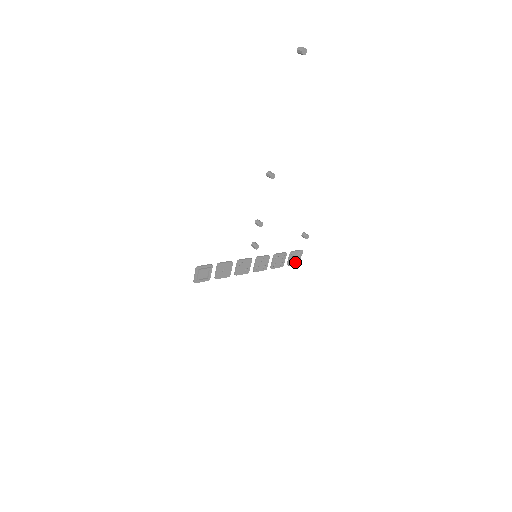
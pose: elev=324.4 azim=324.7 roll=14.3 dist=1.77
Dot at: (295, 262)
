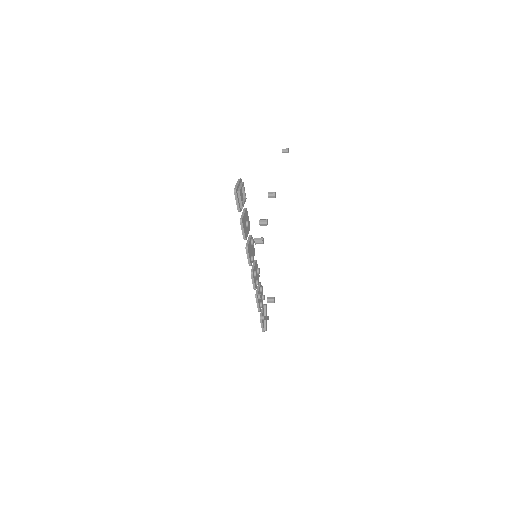
Dot at: (263, 324)
